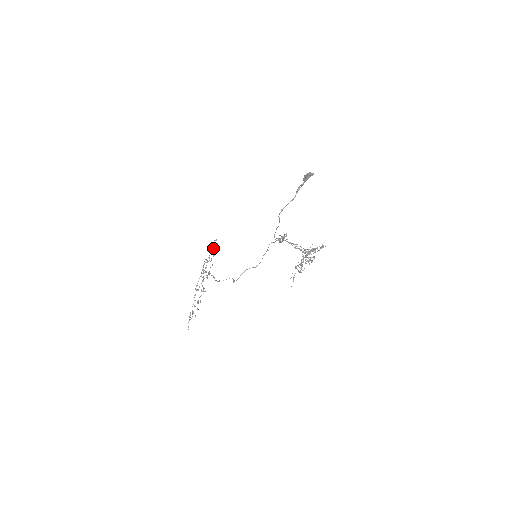
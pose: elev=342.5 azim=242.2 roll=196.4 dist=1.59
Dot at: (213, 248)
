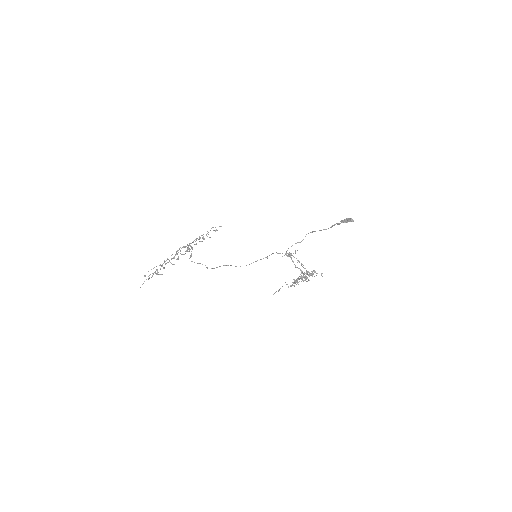
Dot at: occluded
